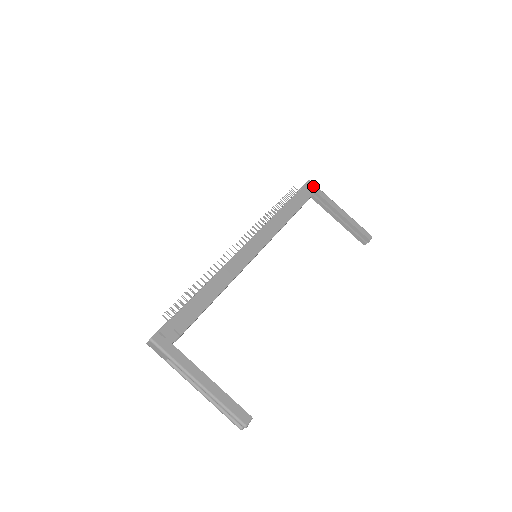
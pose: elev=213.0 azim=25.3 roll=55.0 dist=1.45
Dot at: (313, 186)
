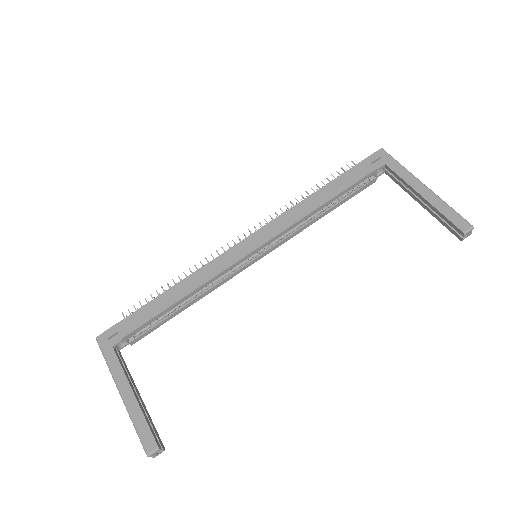
Dot at: (384, 157)
